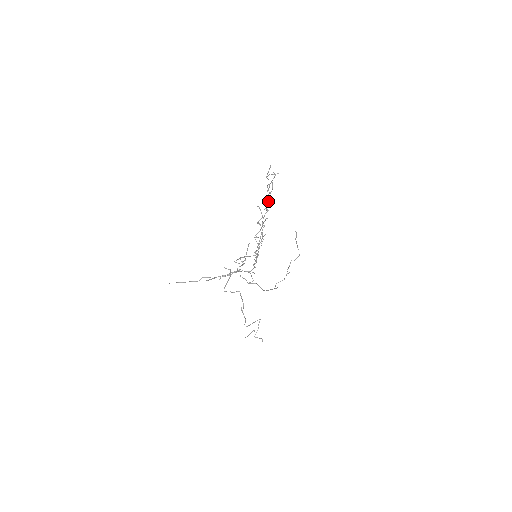
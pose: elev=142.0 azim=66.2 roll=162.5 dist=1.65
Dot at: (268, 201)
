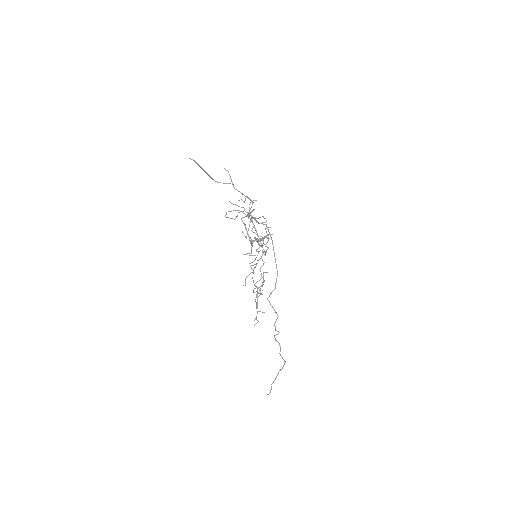
Dot at: (256, 302)
